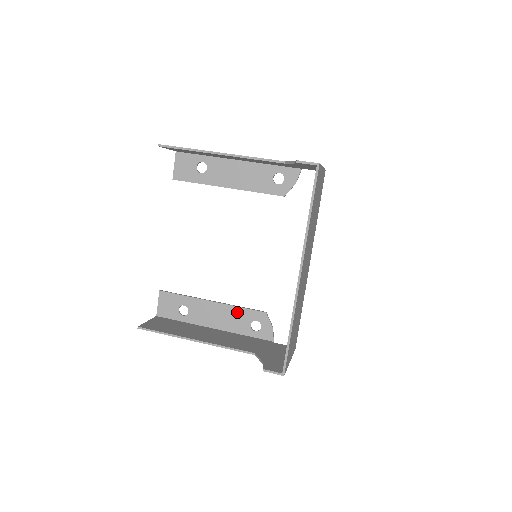
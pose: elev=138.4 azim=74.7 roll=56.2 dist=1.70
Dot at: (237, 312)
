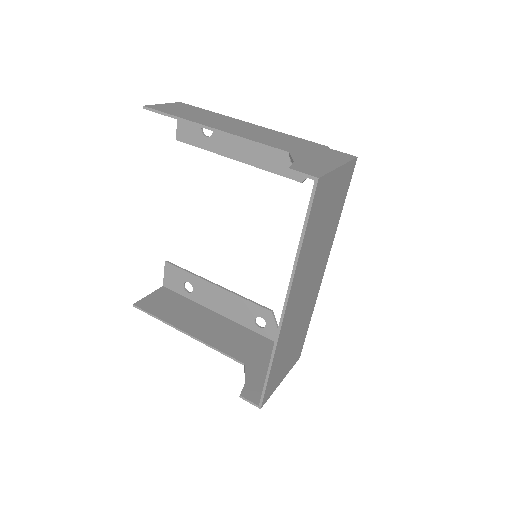
Dot at: (241, 303)
